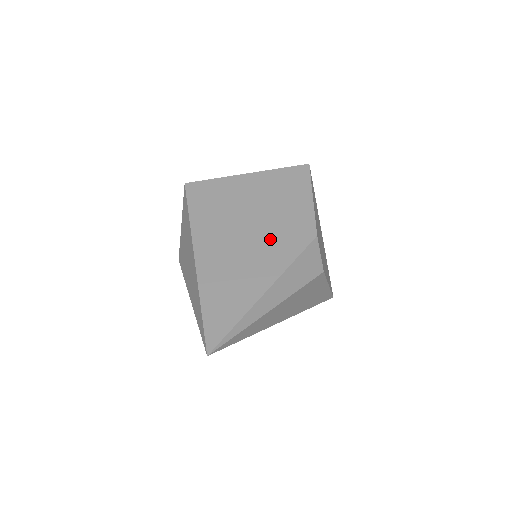
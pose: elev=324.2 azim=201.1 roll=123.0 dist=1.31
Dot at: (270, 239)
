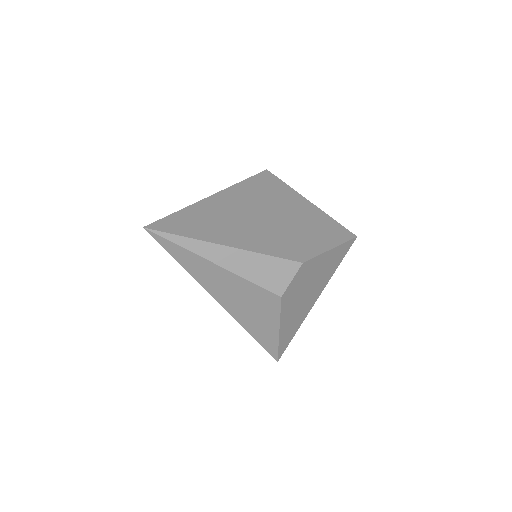
Dot at: (271, 233)
